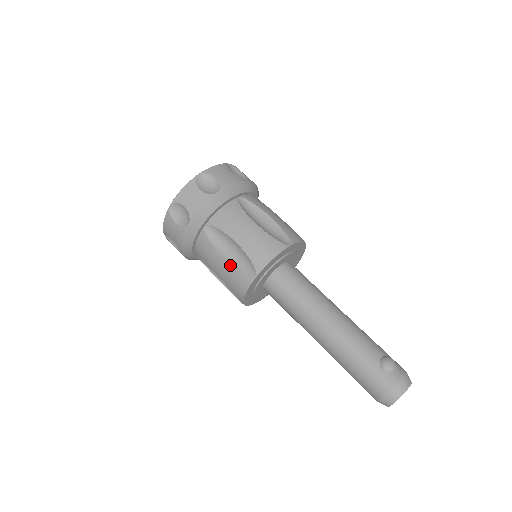
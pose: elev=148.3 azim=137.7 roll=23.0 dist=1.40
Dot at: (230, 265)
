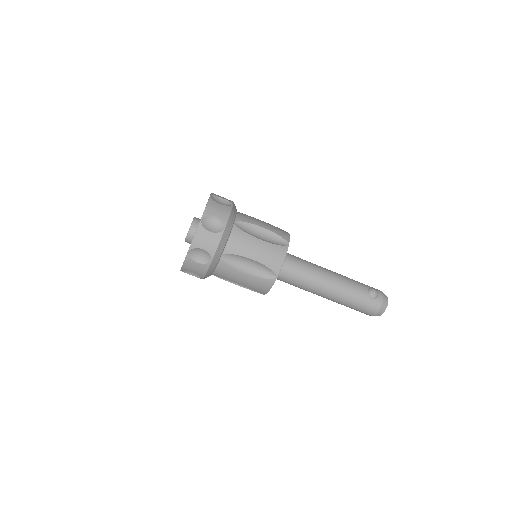
Dot at: (254, 277)
